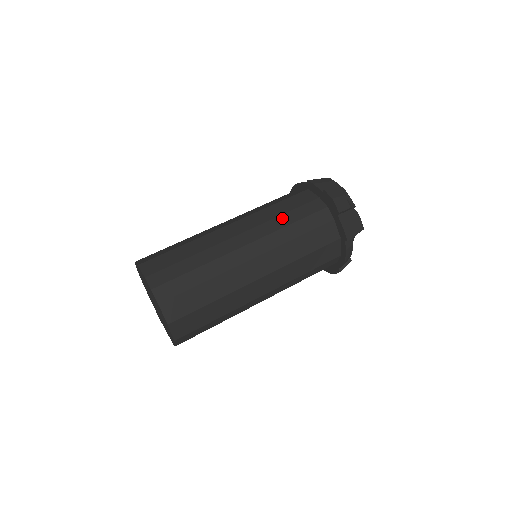
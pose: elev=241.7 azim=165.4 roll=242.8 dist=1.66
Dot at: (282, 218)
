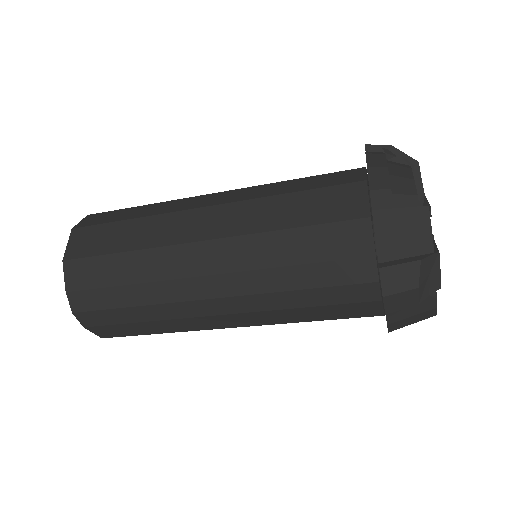
Dot at: (286, 273)
